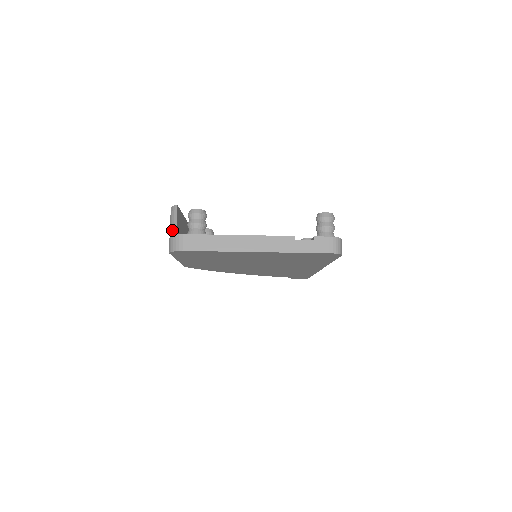
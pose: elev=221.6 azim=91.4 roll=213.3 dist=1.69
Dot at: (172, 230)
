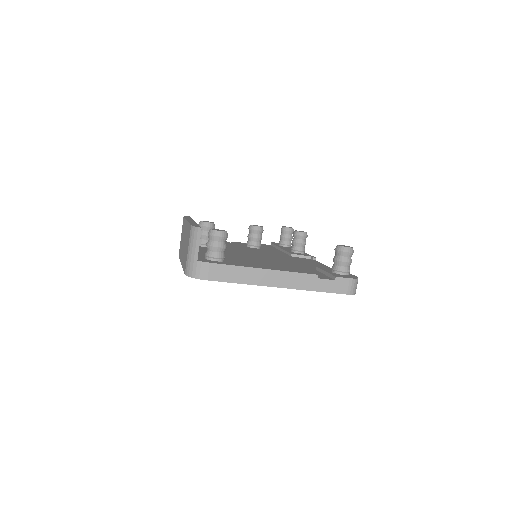
Dot at: (192, 254)
